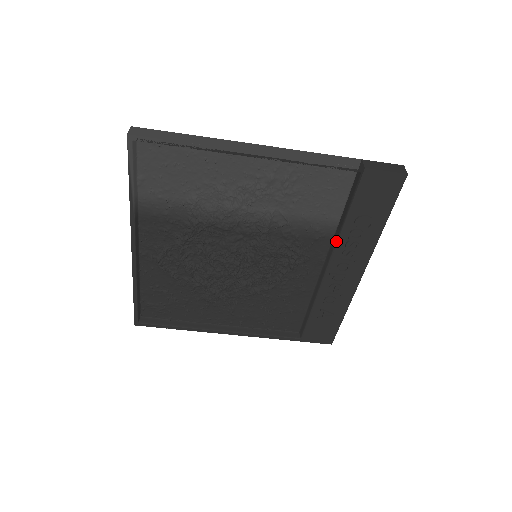
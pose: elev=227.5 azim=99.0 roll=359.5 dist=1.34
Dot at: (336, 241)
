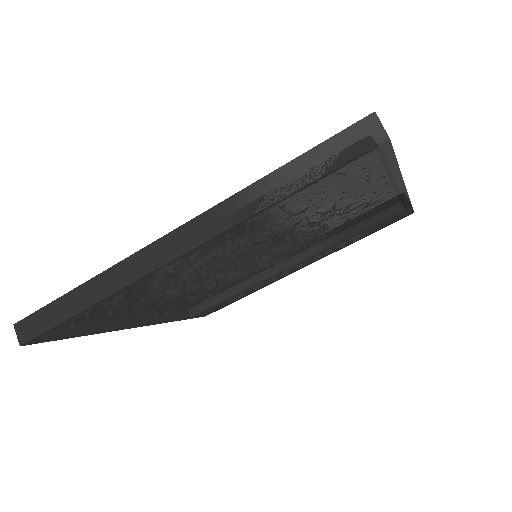
Dot at: (326, 249)
